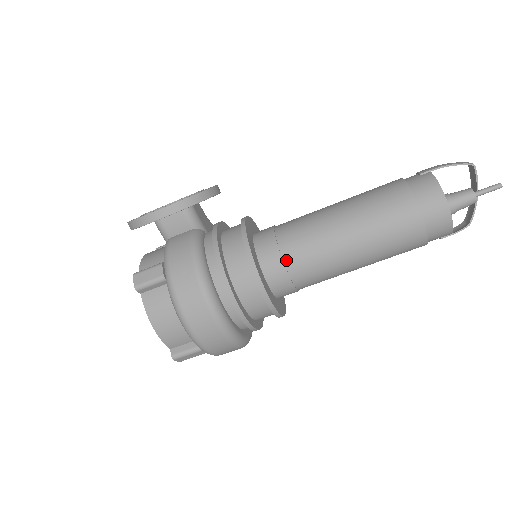
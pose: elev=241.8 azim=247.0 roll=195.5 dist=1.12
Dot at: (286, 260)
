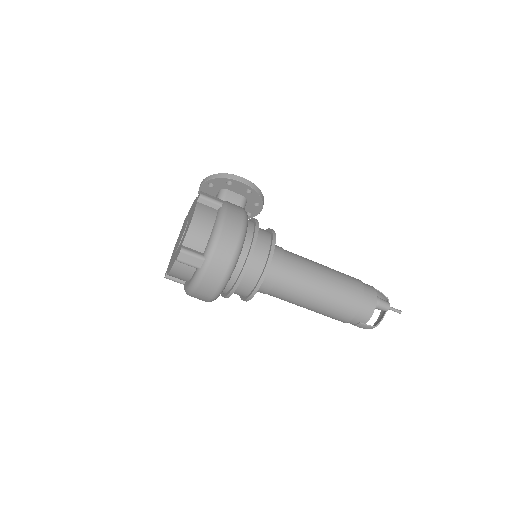
Dot at: (285, 259)
